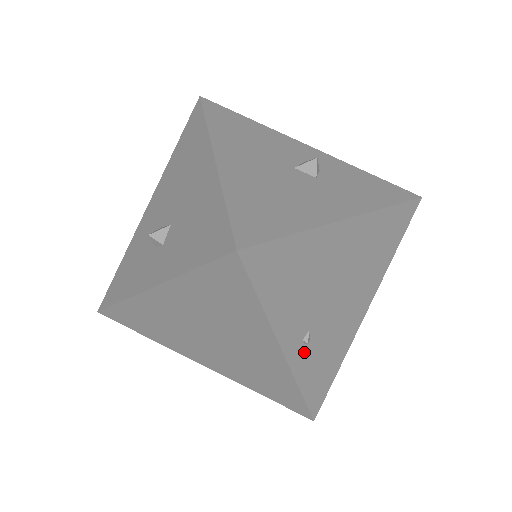
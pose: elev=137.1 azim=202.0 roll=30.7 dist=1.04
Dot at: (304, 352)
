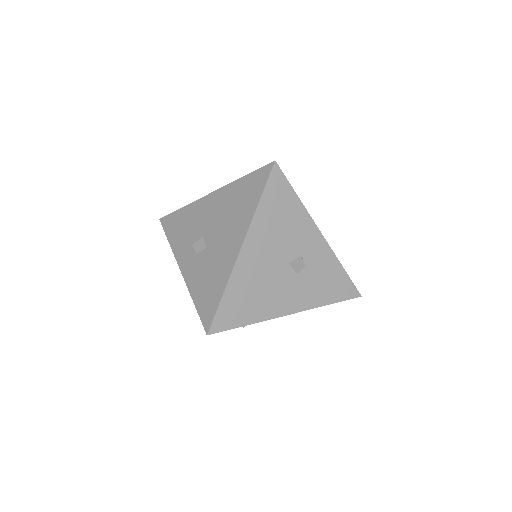
Dot at: occluded
